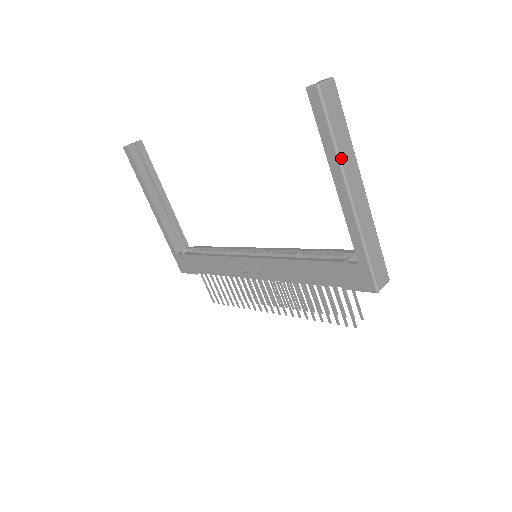
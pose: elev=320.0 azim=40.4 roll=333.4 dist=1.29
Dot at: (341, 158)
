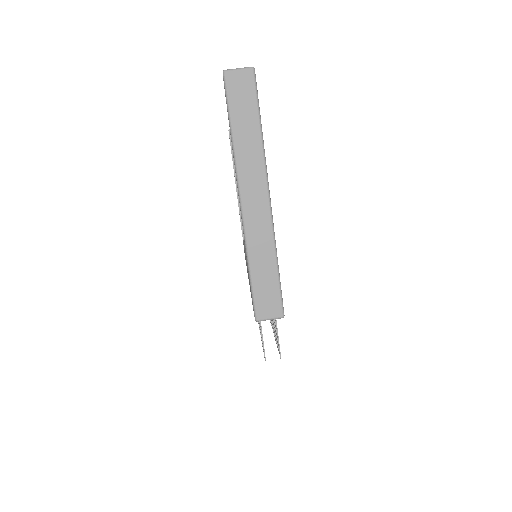
Dot at: (237, 155)
